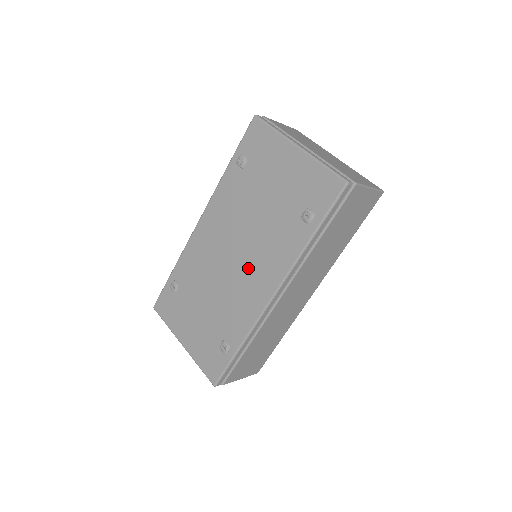
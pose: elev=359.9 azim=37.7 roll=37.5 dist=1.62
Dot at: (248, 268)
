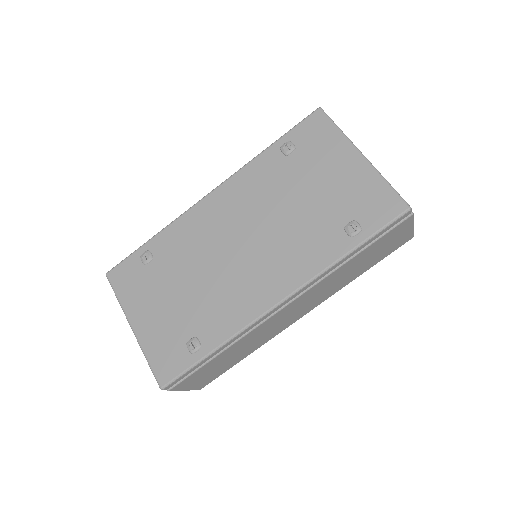
Dot at: (257, 263)
